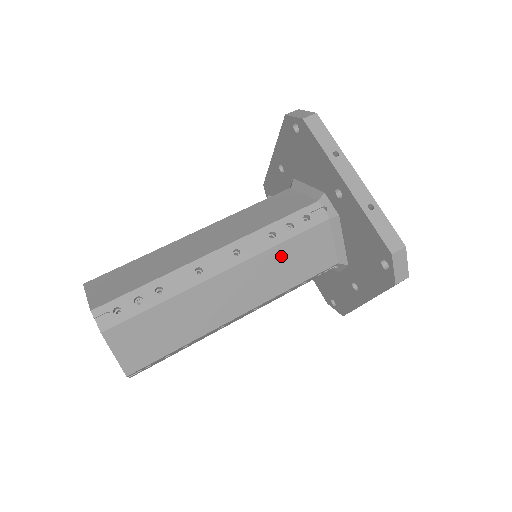
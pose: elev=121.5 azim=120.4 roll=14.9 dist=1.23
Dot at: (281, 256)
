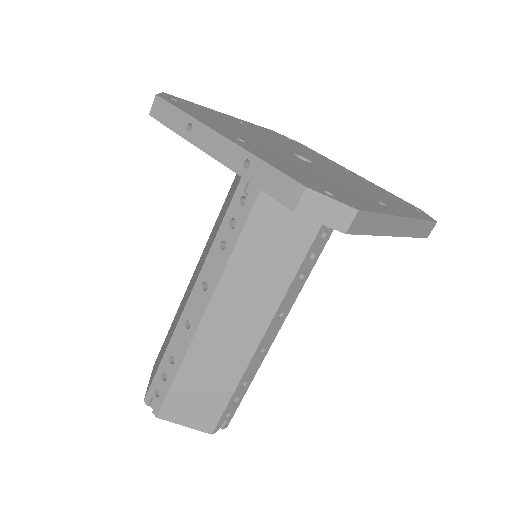
Dot at: (248, 259)
